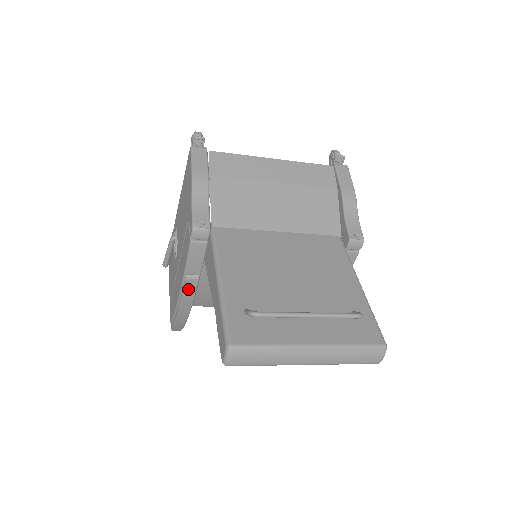
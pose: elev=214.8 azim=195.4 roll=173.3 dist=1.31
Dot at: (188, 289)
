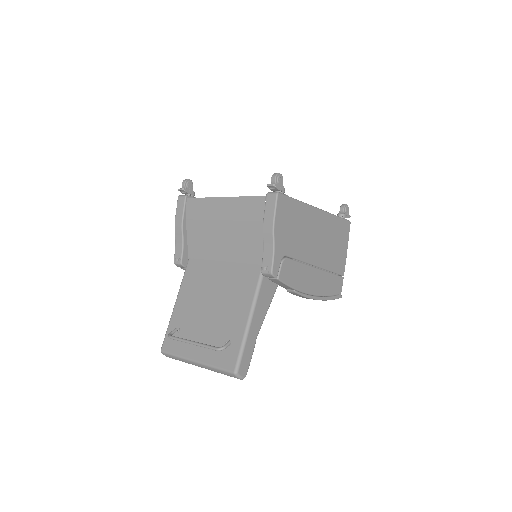
Dot at: occluded
